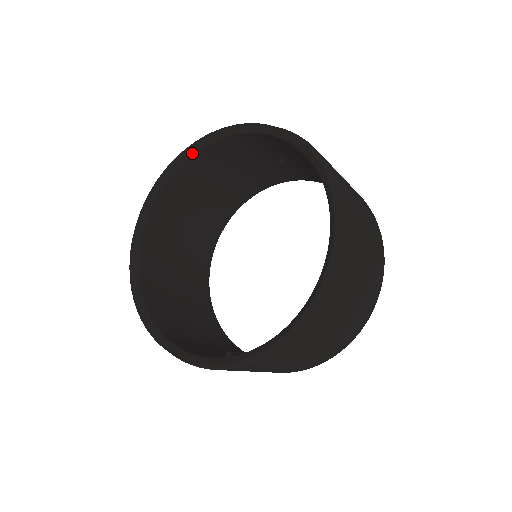
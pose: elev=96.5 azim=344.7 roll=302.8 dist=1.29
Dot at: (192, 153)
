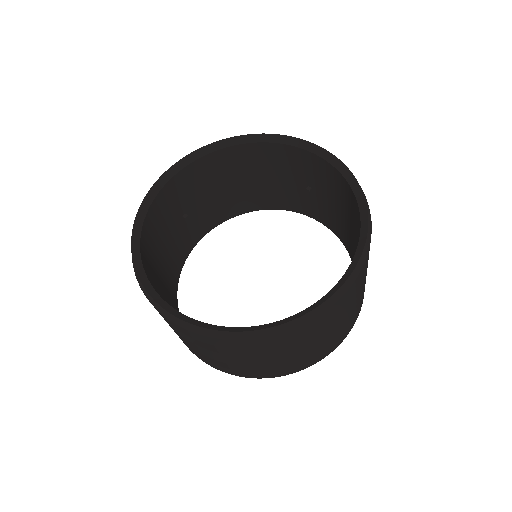
Dot at: (242, 142)
